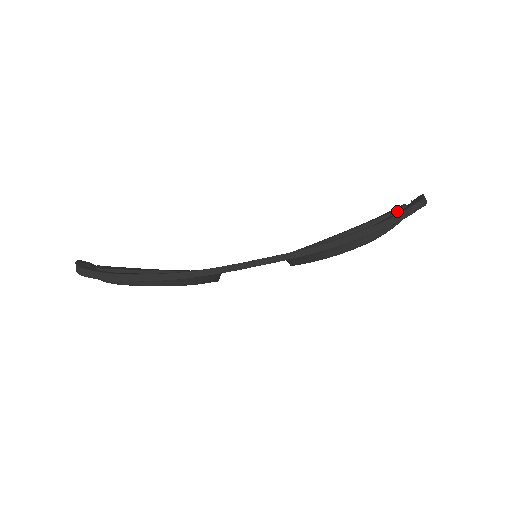
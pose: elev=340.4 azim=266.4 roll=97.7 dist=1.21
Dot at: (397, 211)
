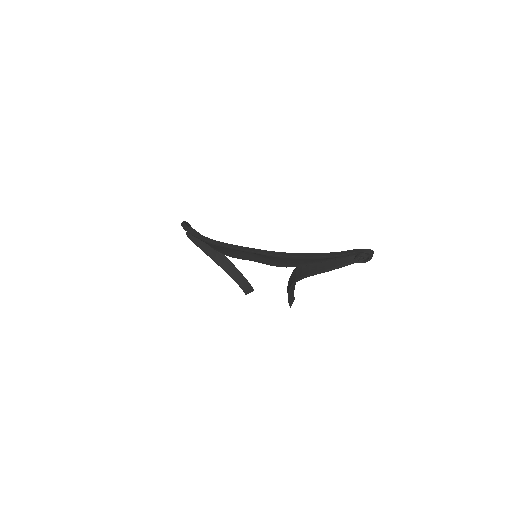
Dot at: occluded
